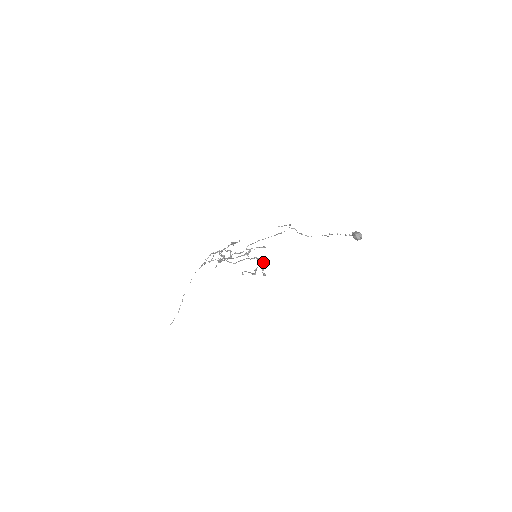
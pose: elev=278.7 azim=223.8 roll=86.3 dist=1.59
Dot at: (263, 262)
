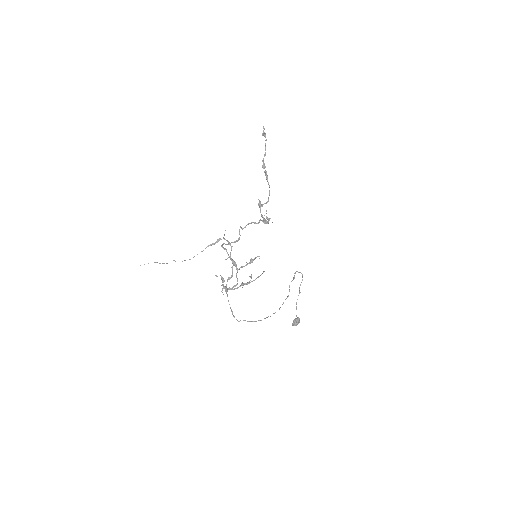
Dot at: (265, 223)
